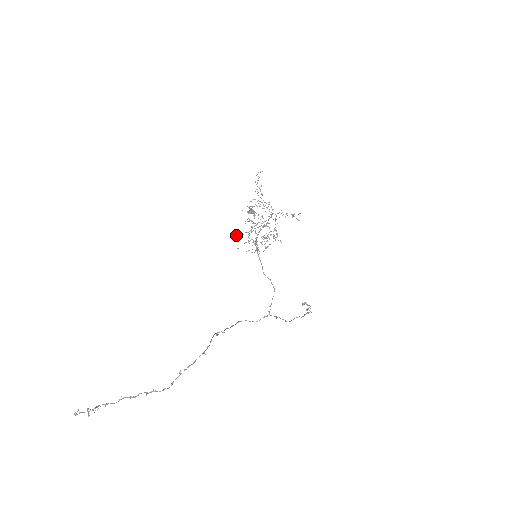
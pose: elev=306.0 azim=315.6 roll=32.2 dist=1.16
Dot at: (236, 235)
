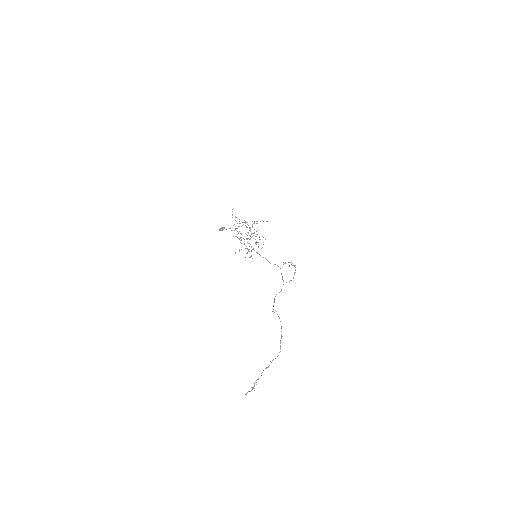
Dot at: occluded
